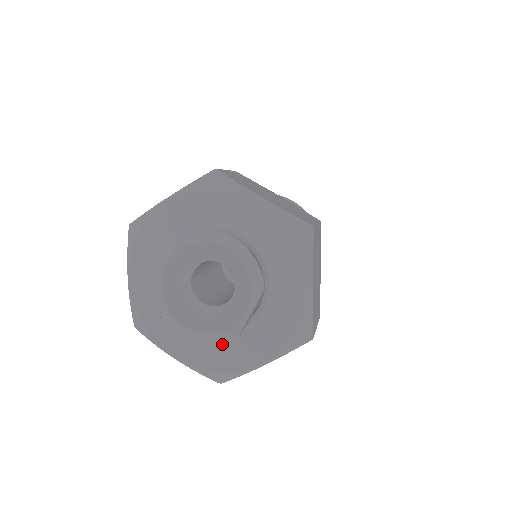
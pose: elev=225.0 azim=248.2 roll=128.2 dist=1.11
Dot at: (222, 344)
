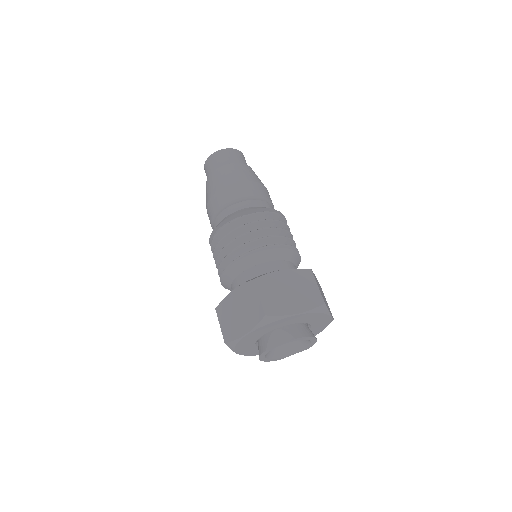
Dot at: occluded
